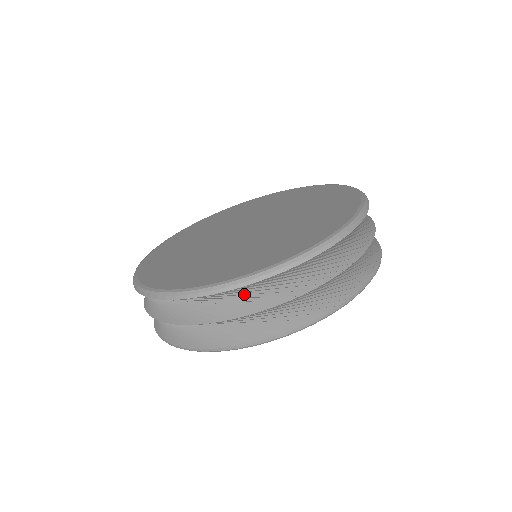
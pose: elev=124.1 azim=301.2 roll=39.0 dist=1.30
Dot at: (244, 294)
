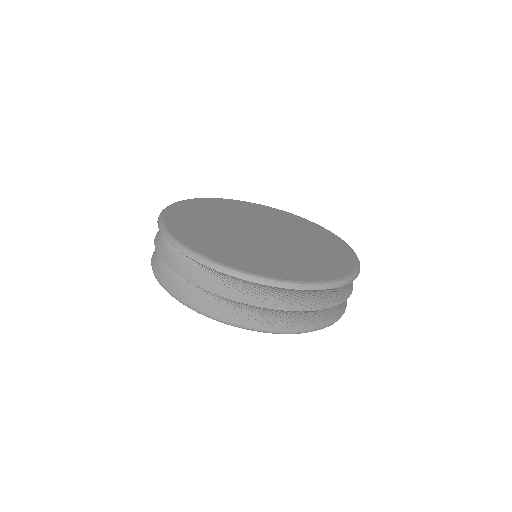
Dot at: (332, 291)
